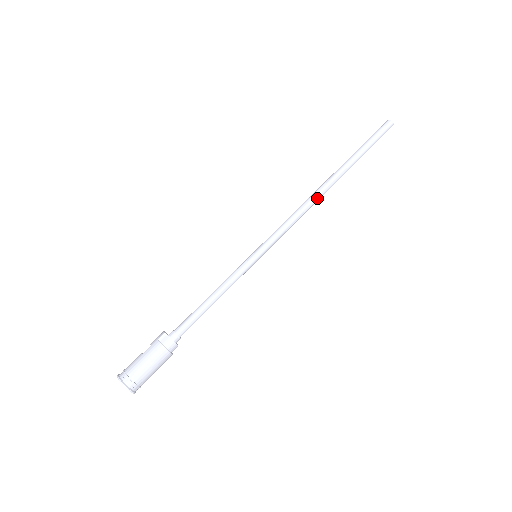
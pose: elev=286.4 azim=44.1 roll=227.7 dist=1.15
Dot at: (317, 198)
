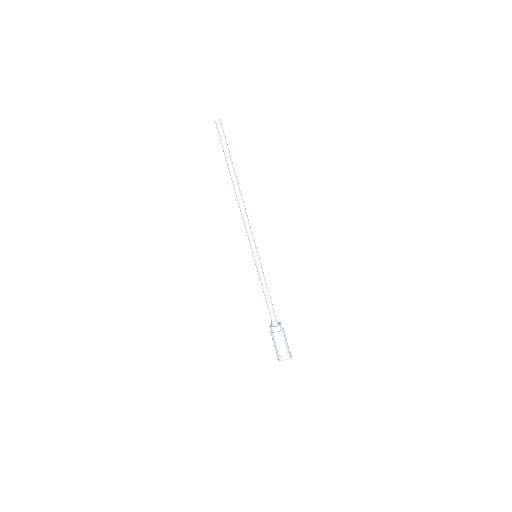
Dot at: (240, 201)
